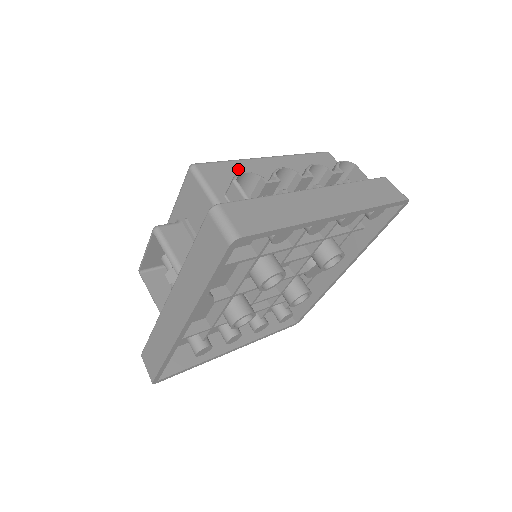
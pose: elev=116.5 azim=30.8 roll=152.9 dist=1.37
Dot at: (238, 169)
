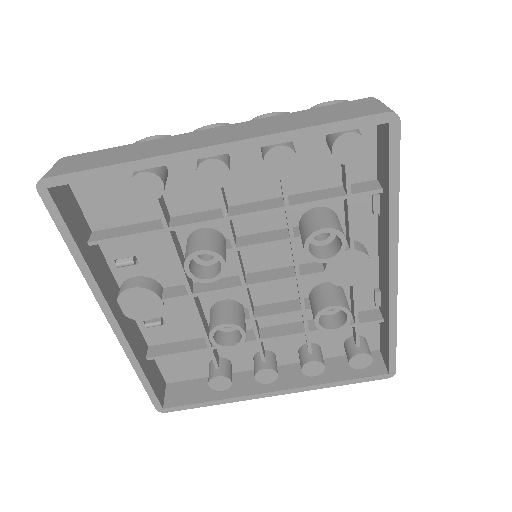
Dot at: occluded
